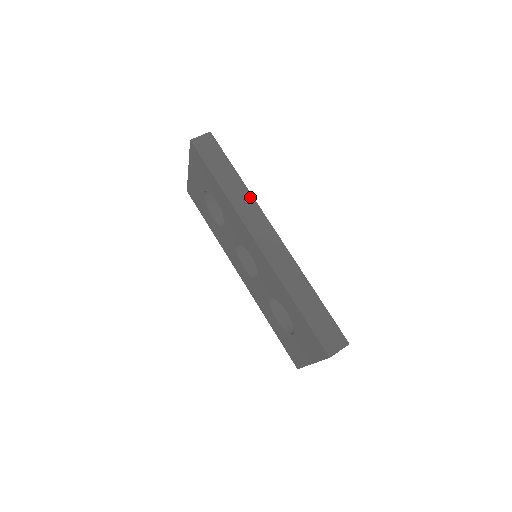
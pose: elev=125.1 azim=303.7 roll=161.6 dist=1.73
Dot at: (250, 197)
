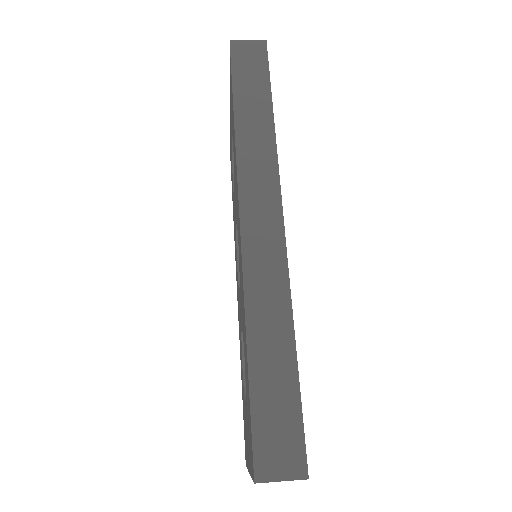
Dot at: (272, 149)
